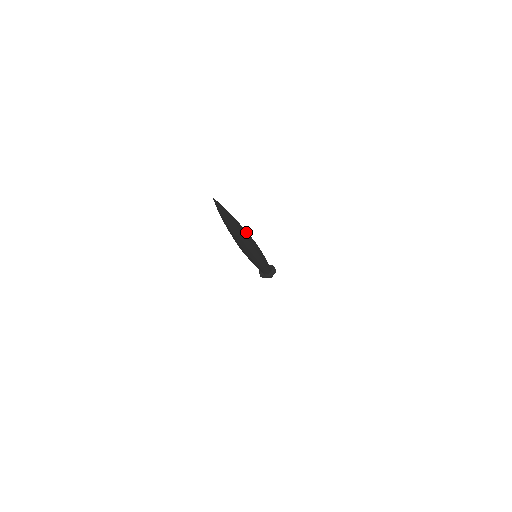
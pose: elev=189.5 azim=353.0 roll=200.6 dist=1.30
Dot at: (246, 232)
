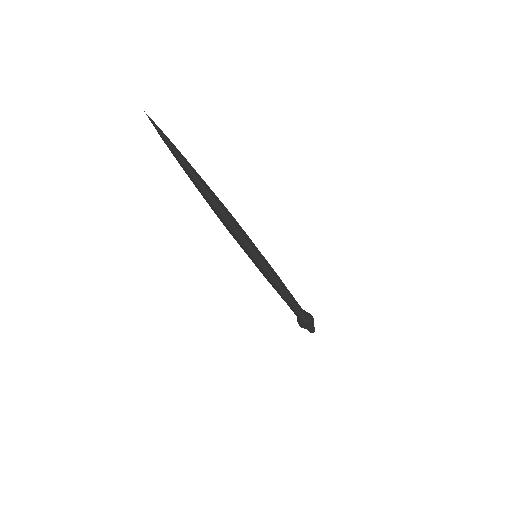
Dot at: (206, 184)
